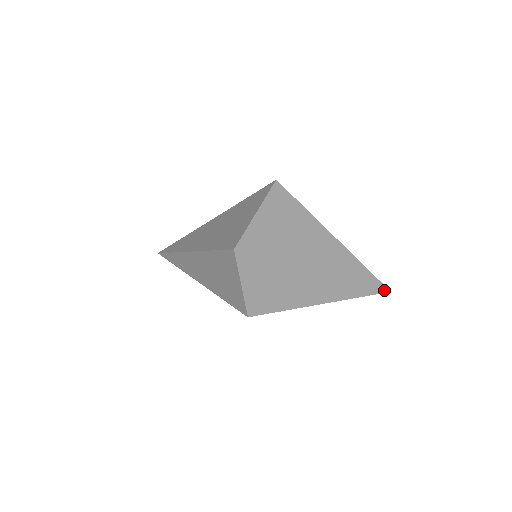
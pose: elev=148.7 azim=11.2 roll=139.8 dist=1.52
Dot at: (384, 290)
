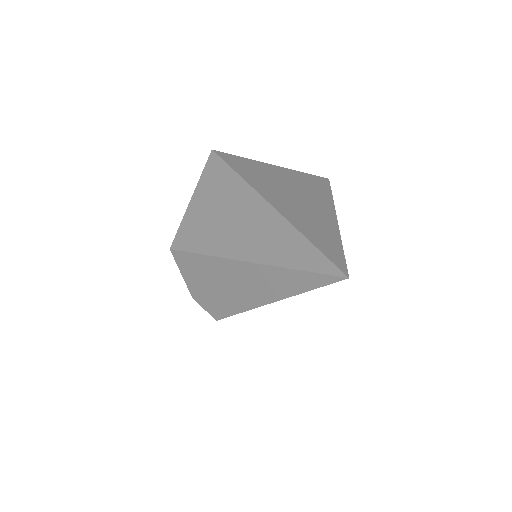
Dot at: (339, 270)
